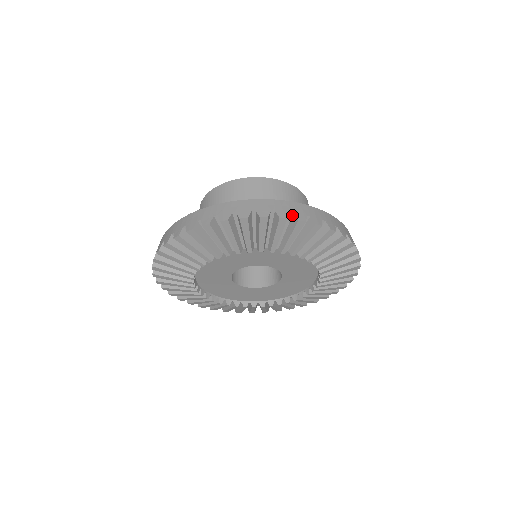
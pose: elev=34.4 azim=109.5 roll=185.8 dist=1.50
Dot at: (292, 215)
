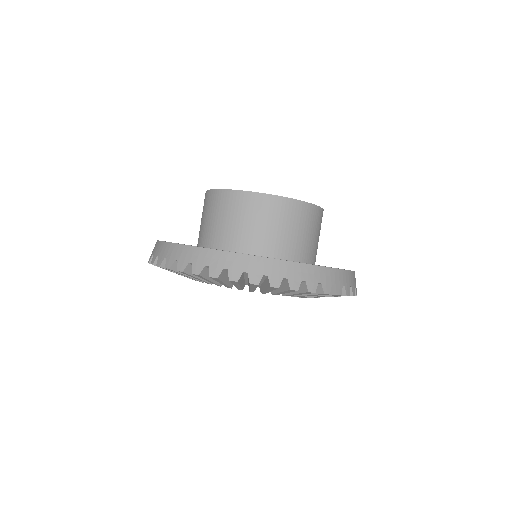
Dot at: (228, 270)
